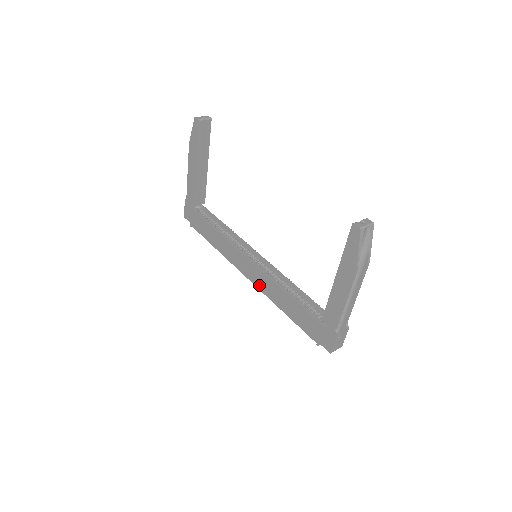
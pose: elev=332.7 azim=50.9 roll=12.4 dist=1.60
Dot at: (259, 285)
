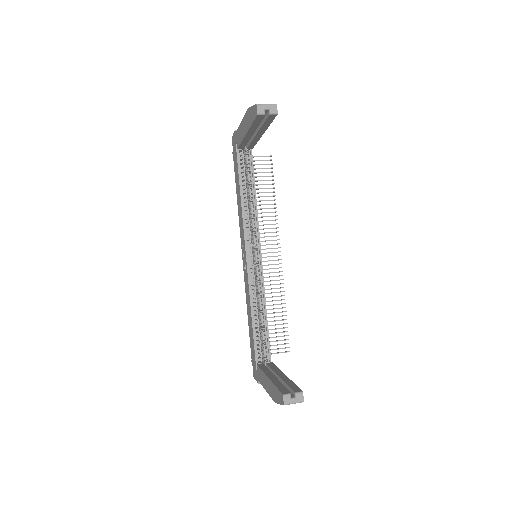
Dot at: (245, 278)
